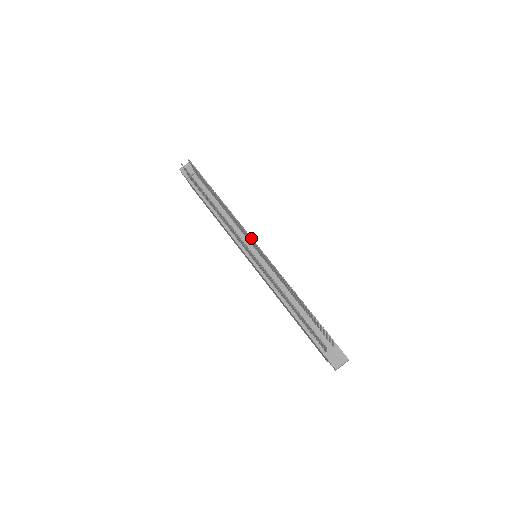
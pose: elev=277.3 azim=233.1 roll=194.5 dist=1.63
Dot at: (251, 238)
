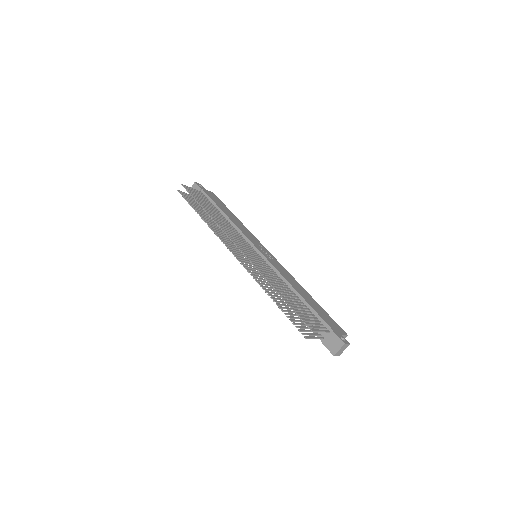
Dot at: (234, 244)
